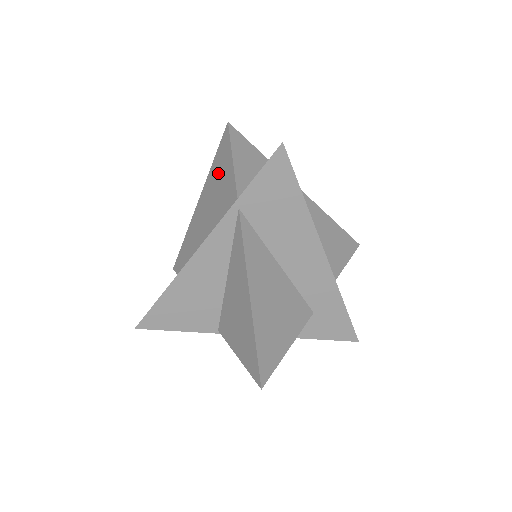
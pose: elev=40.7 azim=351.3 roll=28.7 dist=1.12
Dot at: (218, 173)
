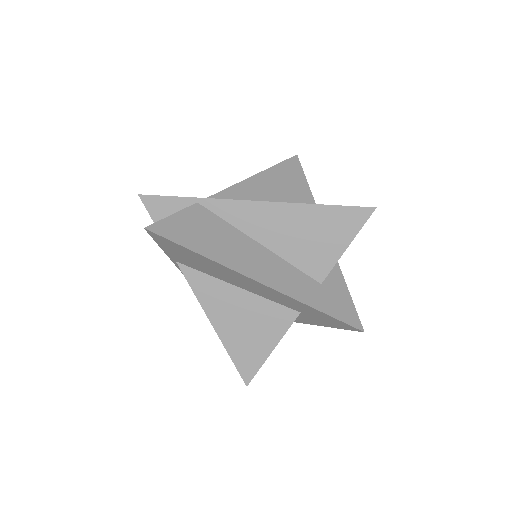
Dot at: occluded
